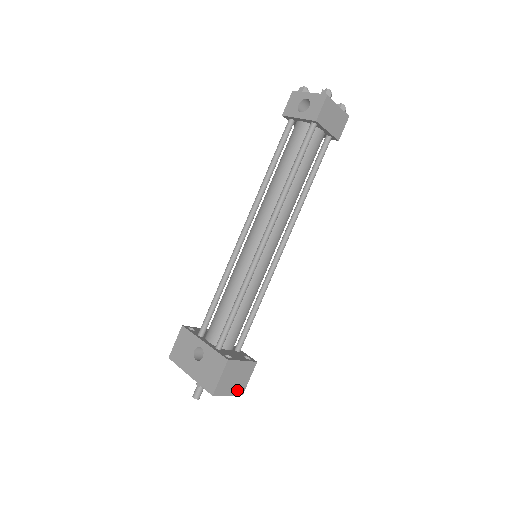
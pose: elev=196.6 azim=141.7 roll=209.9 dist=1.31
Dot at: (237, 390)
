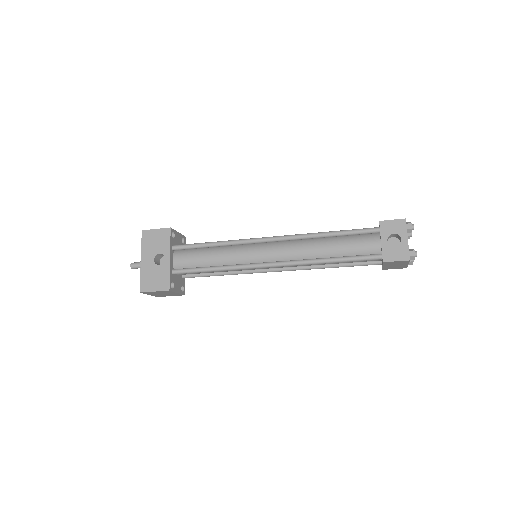
Dot at: (157, 295)
